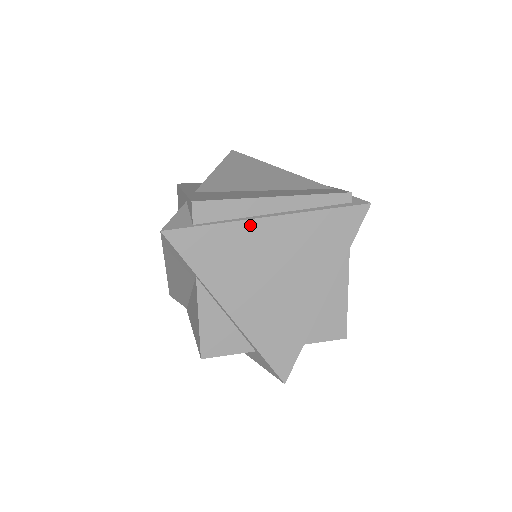
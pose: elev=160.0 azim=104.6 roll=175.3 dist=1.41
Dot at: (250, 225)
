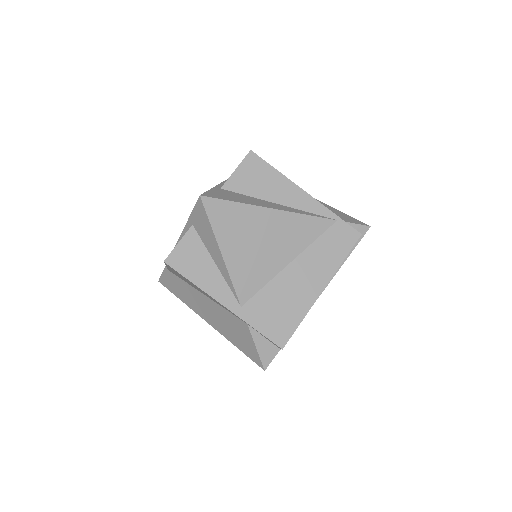
Dot at: occluded
